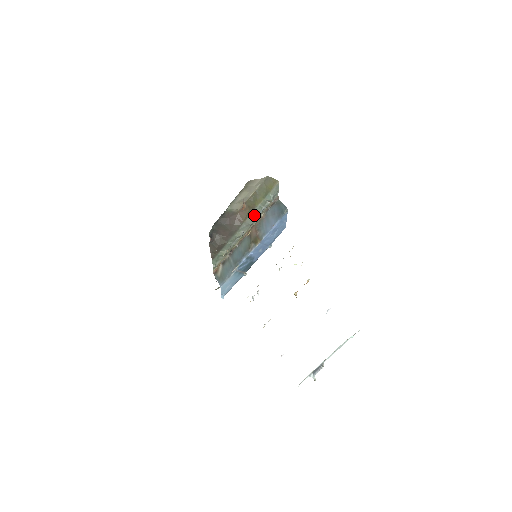
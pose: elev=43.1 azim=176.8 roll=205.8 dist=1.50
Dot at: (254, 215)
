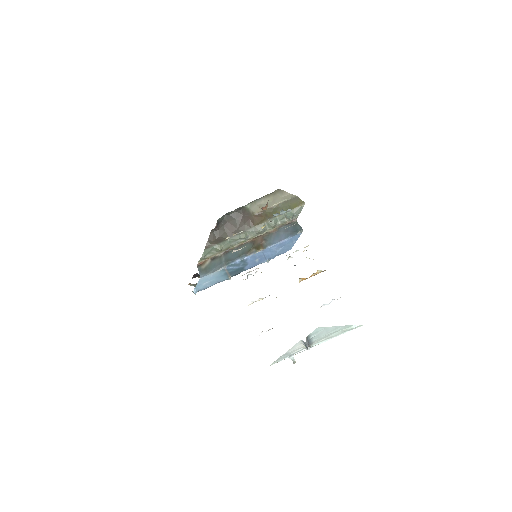
Dot at: (267, 225)
